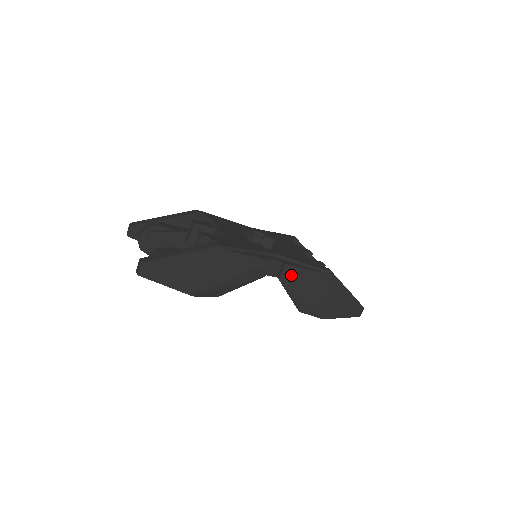
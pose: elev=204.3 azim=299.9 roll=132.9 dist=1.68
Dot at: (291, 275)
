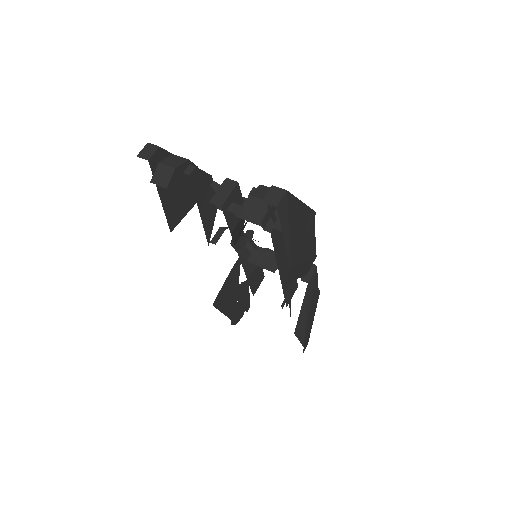
Dot at: (313, 282)
